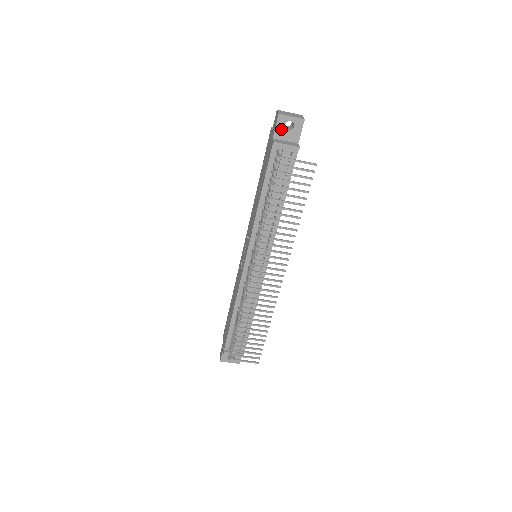
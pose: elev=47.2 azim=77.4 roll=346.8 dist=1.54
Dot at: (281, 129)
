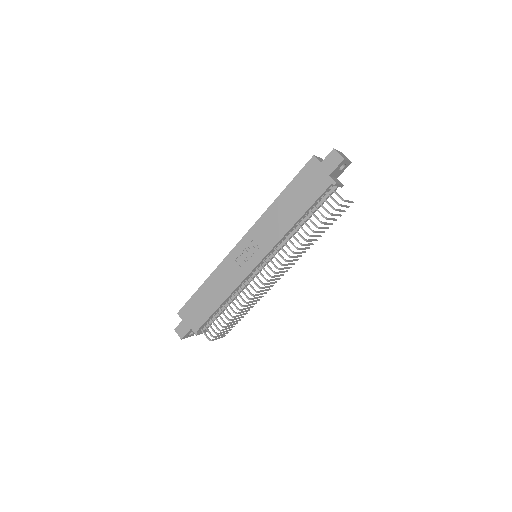
Dot at: (337, 169)
